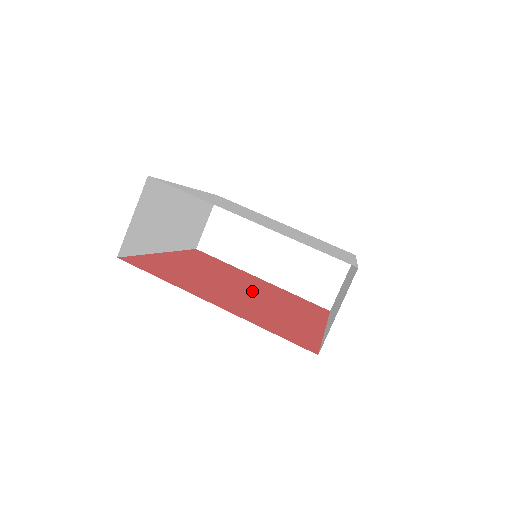
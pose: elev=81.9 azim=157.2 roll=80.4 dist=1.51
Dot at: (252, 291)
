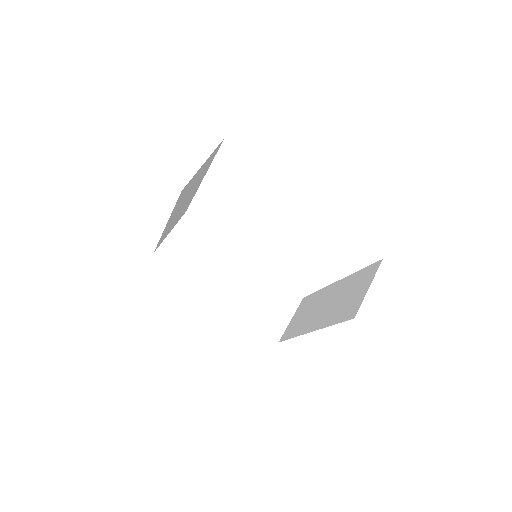
Dot at: occluded
